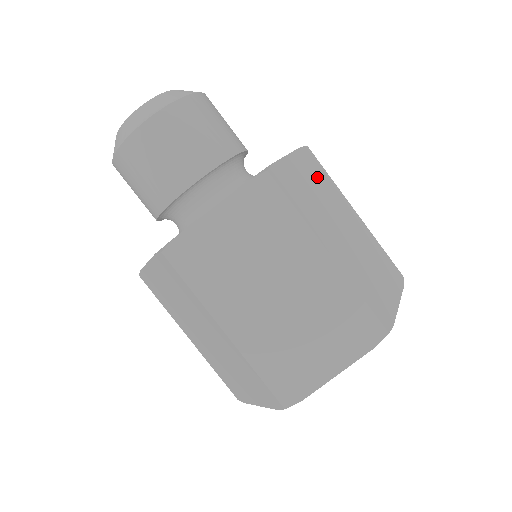
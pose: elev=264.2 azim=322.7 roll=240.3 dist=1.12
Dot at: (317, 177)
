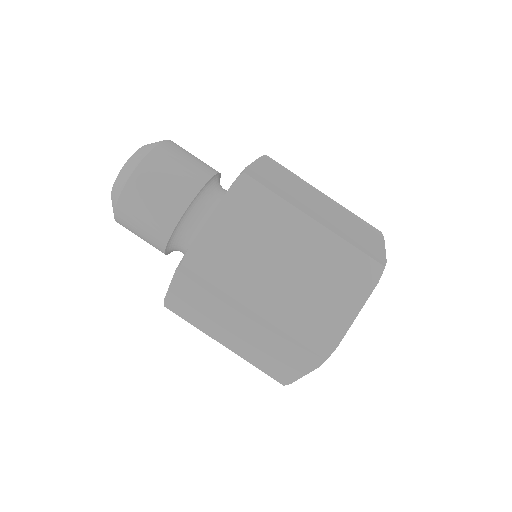
Dot at: (283, 174)
